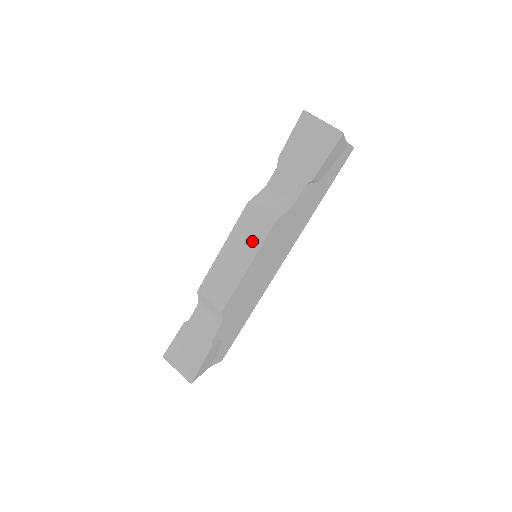
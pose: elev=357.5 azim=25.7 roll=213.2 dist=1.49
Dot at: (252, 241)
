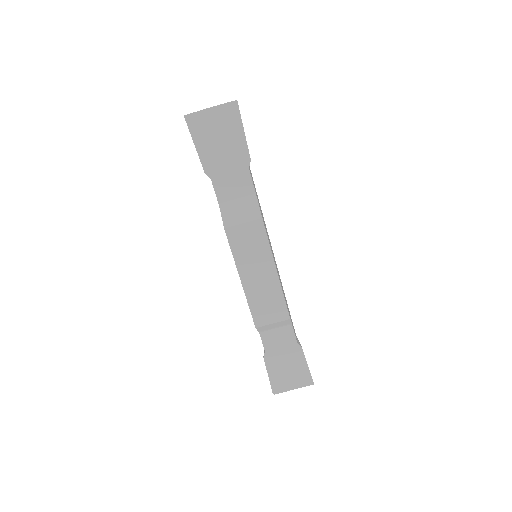
Dot at: (259, 251)
